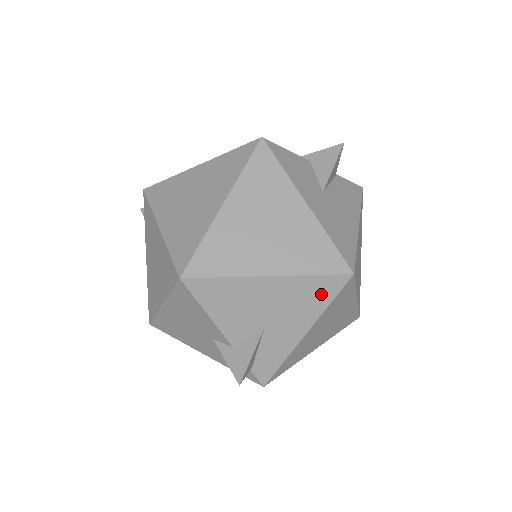
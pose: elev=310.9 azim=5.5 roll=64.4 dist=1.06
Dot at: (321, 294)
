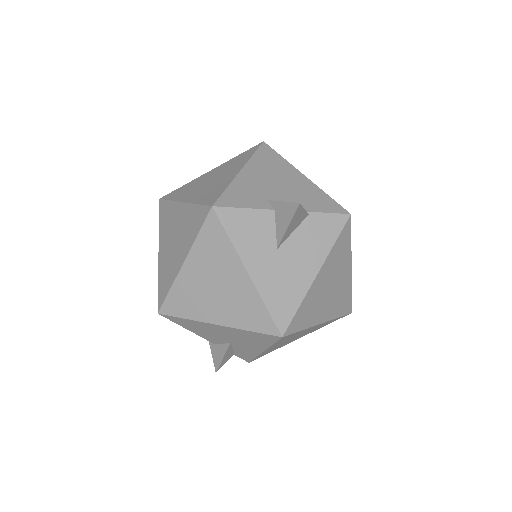
Dot at: (262, 339)
